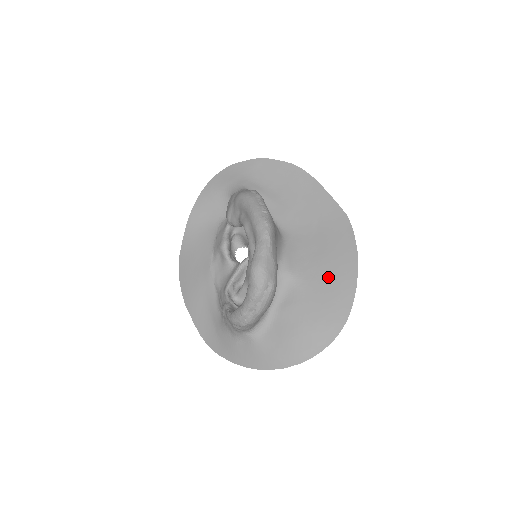
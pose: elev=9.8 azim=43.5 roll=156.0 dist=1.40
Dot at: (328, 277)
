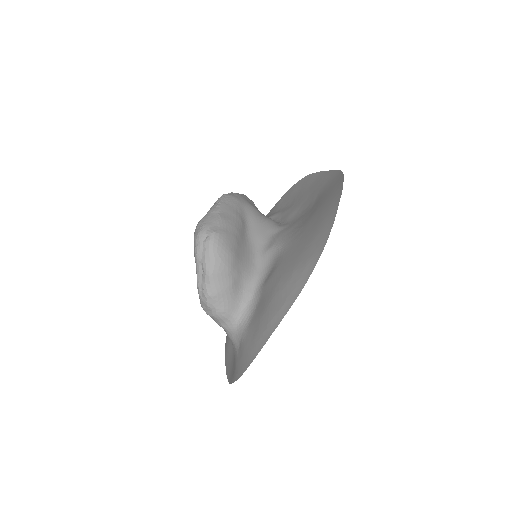
Dot at: (312, 225)
